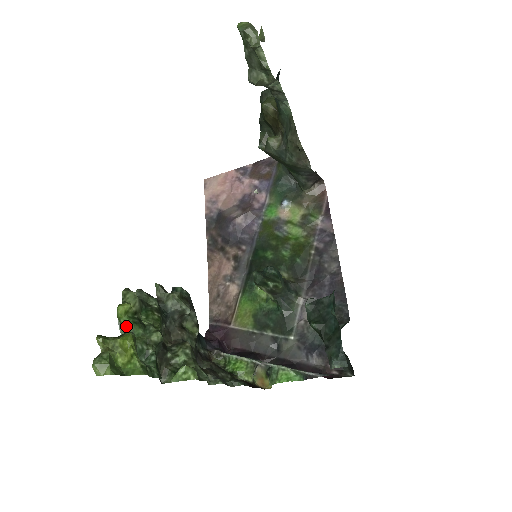
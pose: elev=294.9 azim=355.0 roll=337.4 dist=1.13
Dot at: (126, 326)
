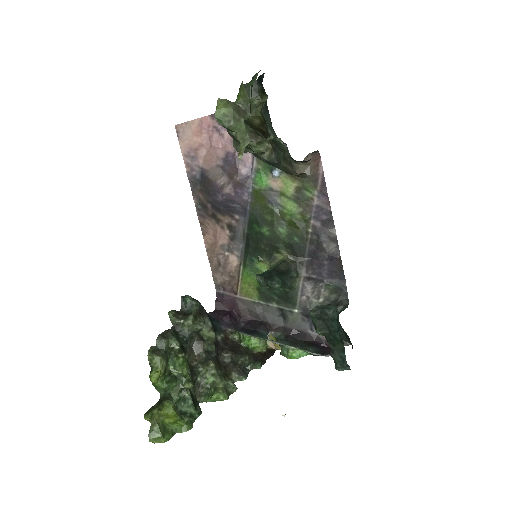
Dot at: (161, 388)
